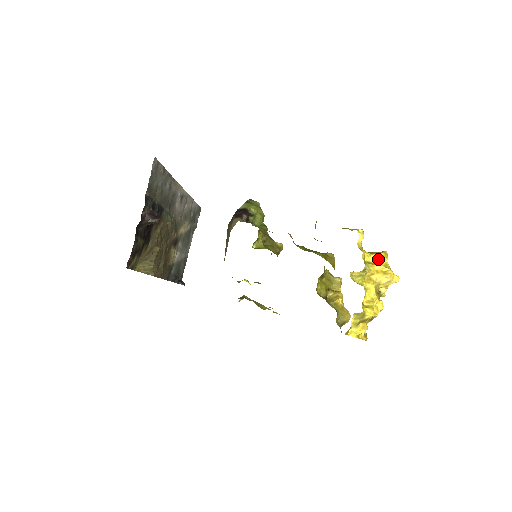
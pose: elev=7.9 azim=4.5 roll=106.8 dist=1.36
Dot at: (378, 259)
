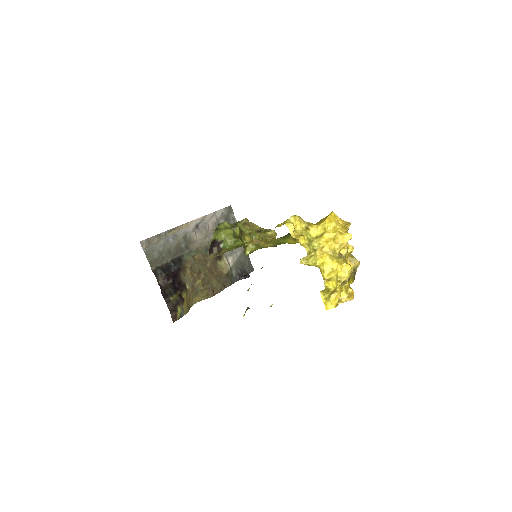
Dot at: (324, 229)
